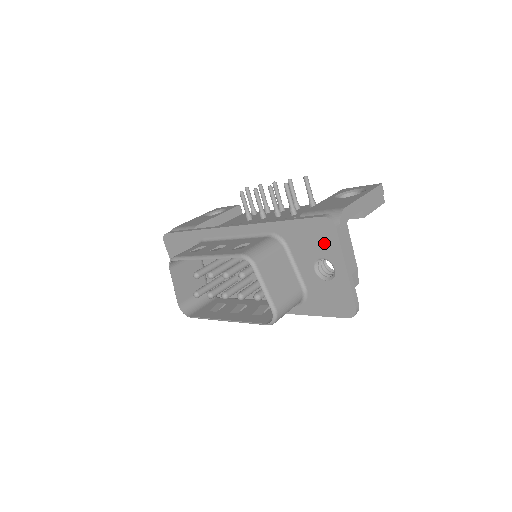
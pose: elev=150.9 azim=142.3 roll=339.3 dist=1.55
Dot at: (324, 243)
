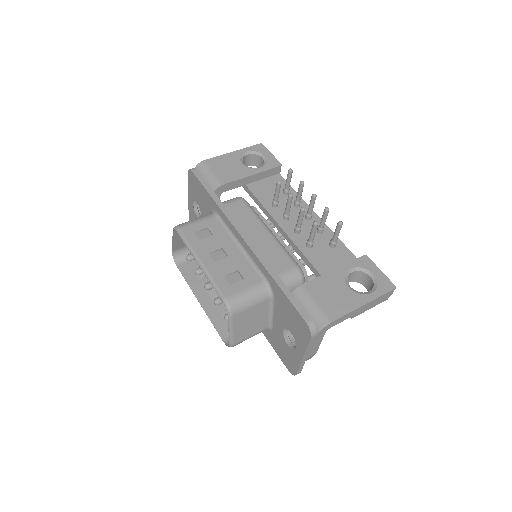
Dot at: (298, 332)
